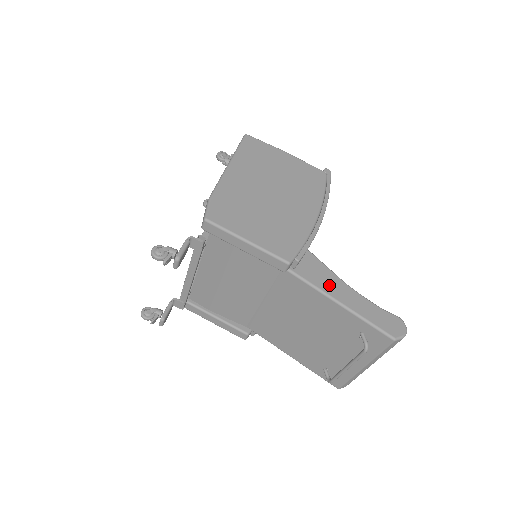
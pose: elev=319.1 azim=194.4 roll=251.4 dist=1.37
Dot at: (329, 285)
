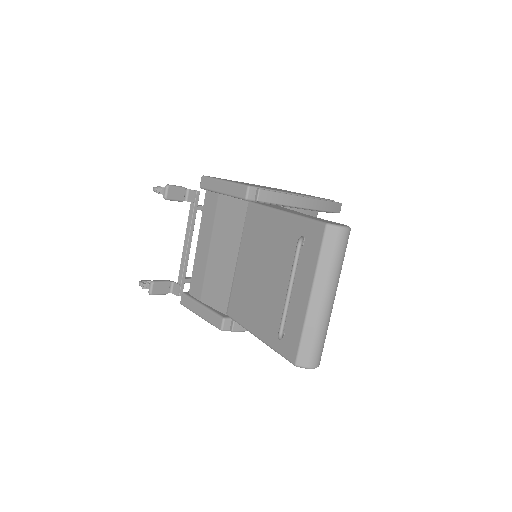
Dot at: (283, 209)
